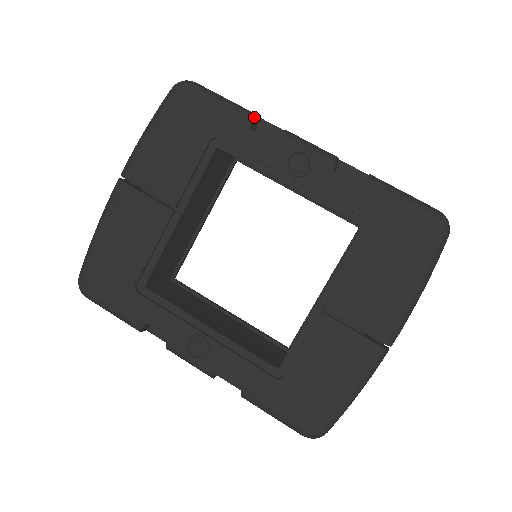
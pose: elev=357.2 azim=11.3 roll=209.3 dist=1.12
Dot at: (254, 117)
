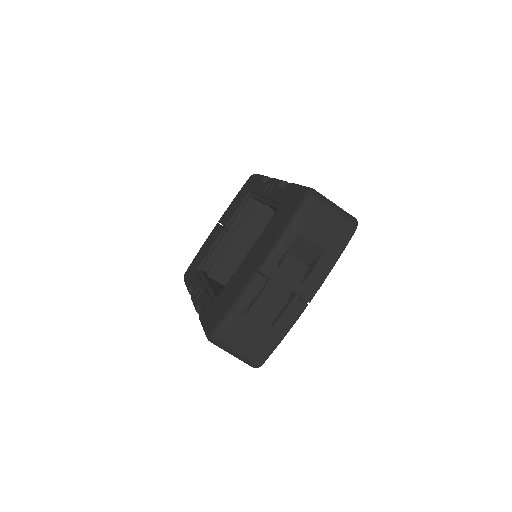
Dot at: (268, 178)
